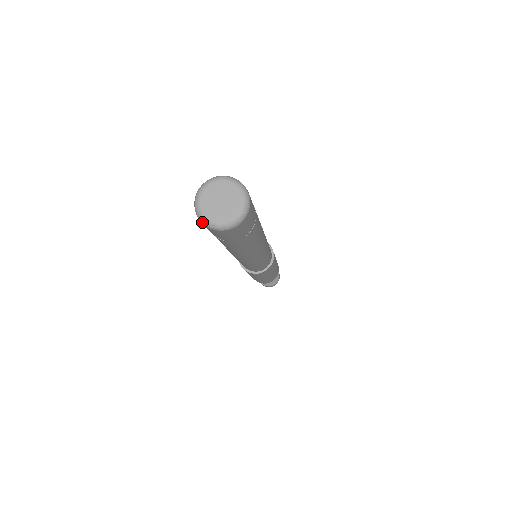
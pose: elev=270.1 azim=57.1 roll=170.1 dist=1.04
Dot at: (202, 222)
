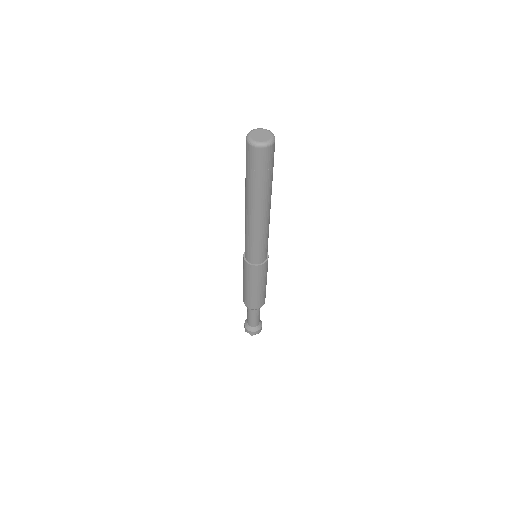
Dot at: (246, 138)
